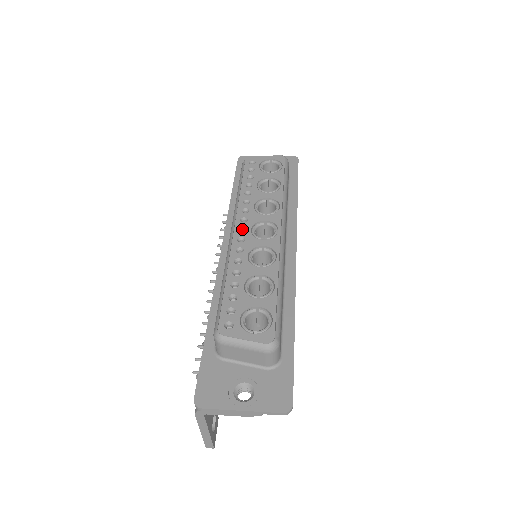
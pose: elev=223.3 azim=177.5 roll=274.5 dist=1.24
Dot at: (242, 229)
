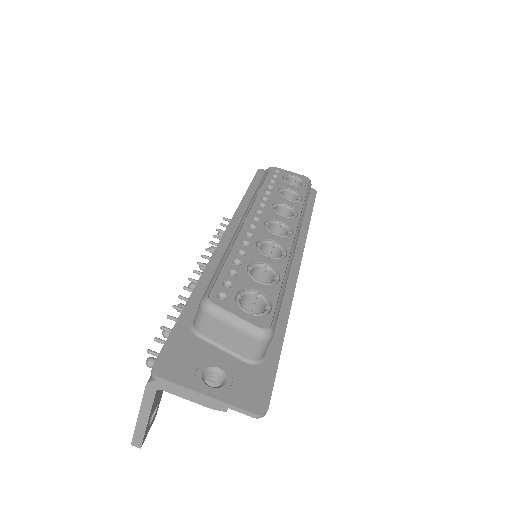
Dot at: (255, 219)
